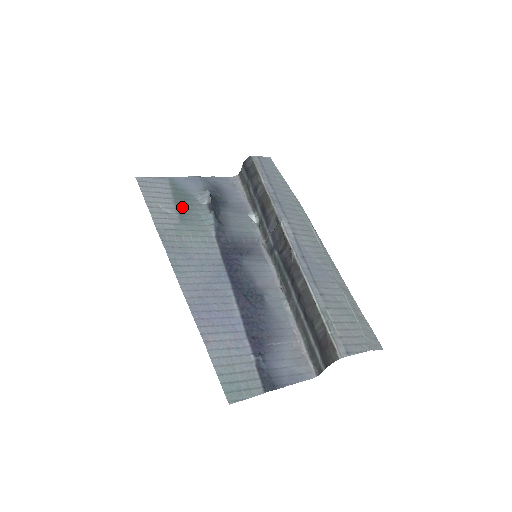
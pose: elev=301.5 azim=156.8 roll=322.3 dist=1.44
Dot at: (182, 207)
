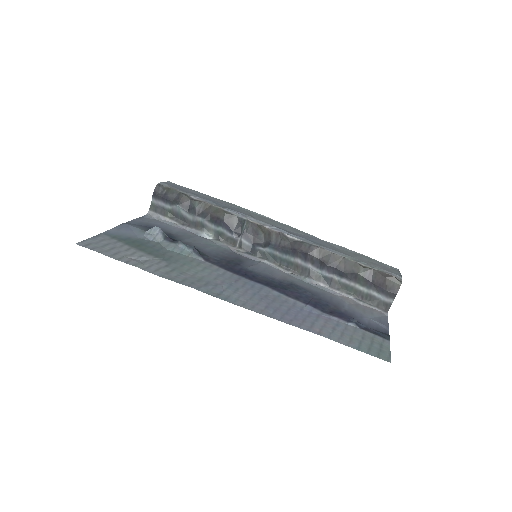
Dot at: (150, 251)
